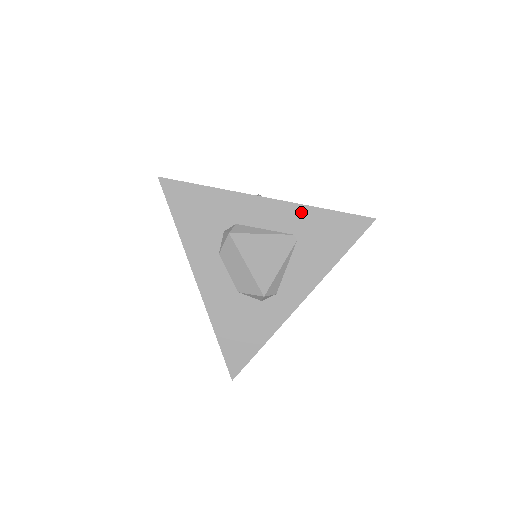
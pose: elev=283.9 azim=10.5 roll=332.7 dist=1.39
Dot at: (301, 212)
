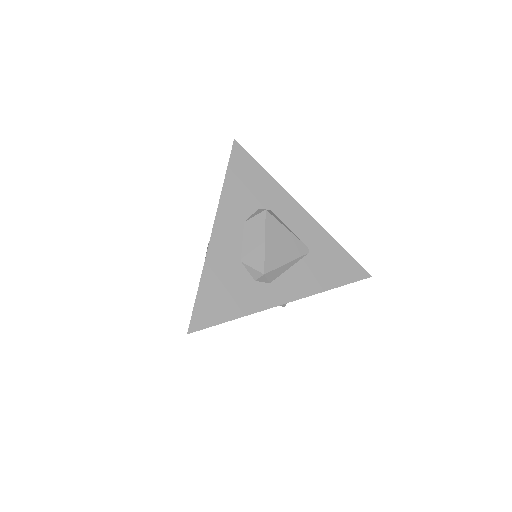
Dot at: (322, 235)
